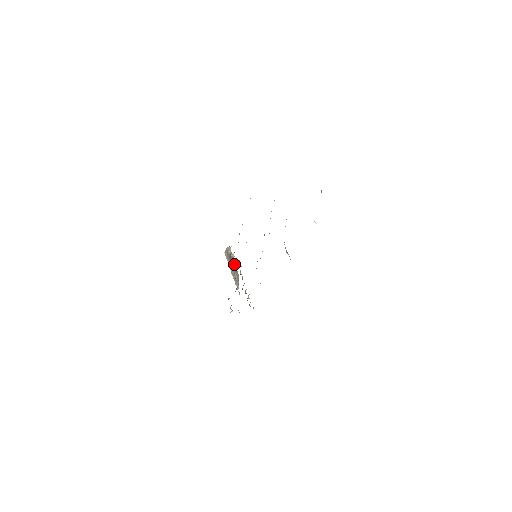
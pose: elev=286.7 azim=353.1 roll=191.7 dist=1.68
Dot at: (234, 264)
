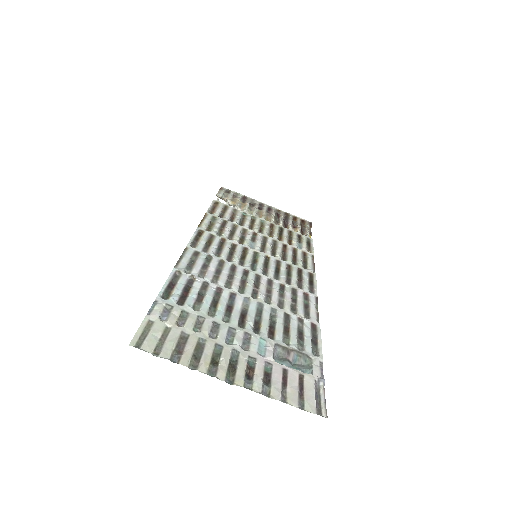
Dot at: occluded
